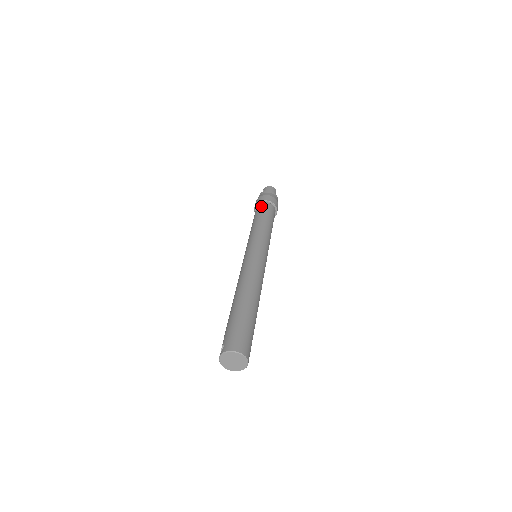
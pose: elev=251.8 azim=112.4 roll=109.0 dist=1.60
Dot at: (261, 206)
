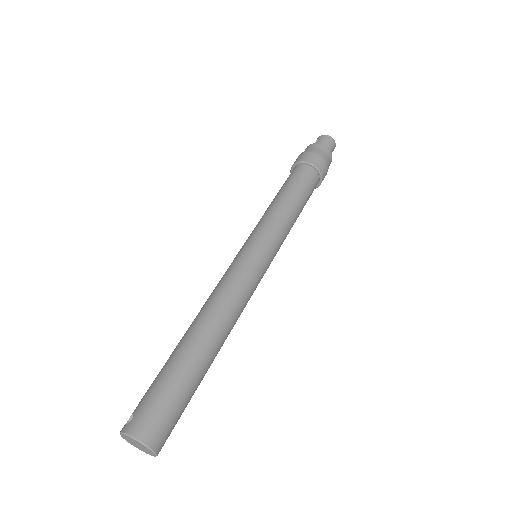
Dot at: (300, 170)
